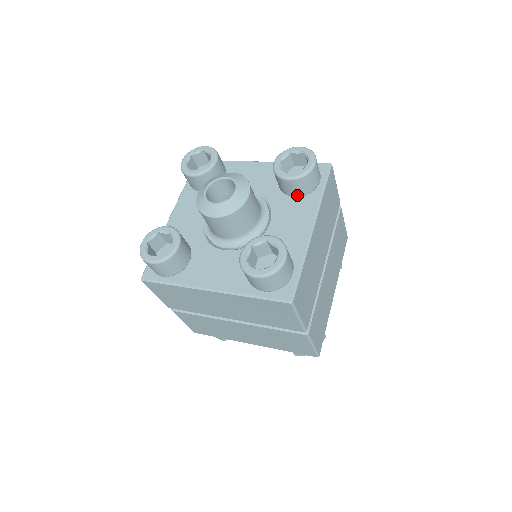
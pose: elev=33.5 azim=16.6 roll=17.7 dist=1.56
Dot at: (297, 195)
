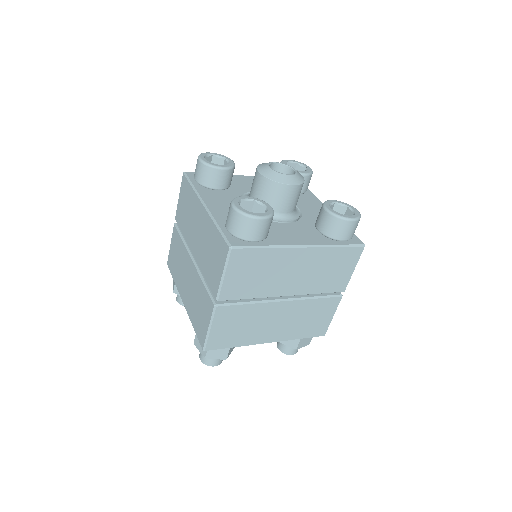
Dot at: (320, 230)
